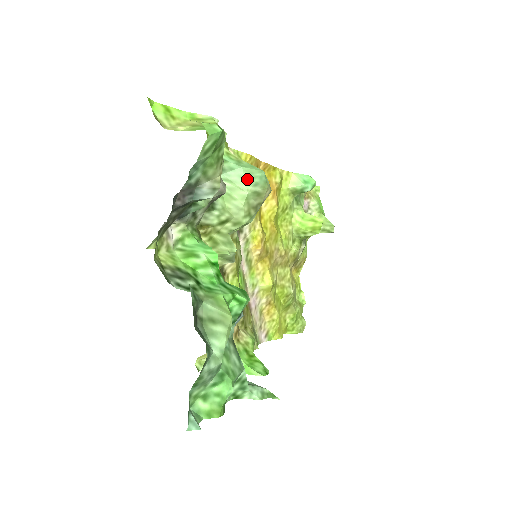
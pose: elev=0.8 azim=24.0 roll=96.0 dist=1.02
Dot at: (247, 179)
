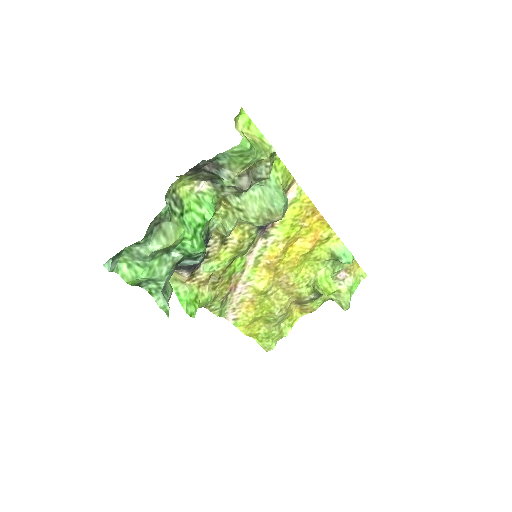
Dot at: (272, 199)
